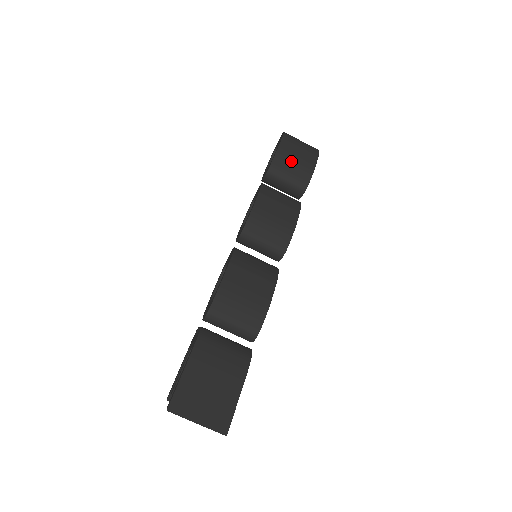
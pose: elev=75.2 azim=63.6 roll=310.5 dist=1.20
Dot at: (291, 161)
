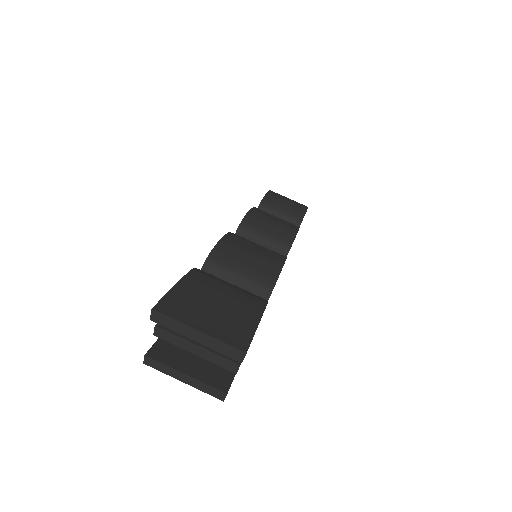
Dot at: (282, 201)
